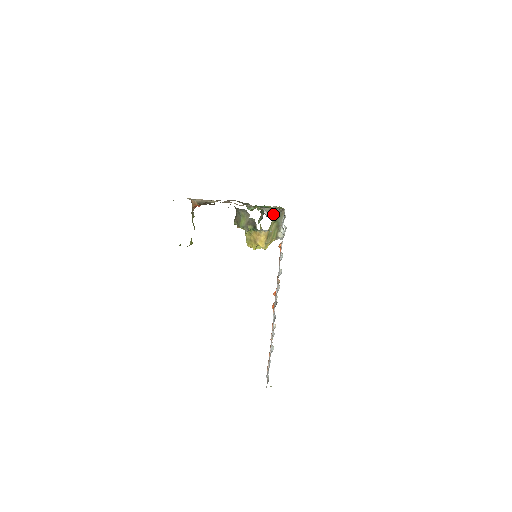
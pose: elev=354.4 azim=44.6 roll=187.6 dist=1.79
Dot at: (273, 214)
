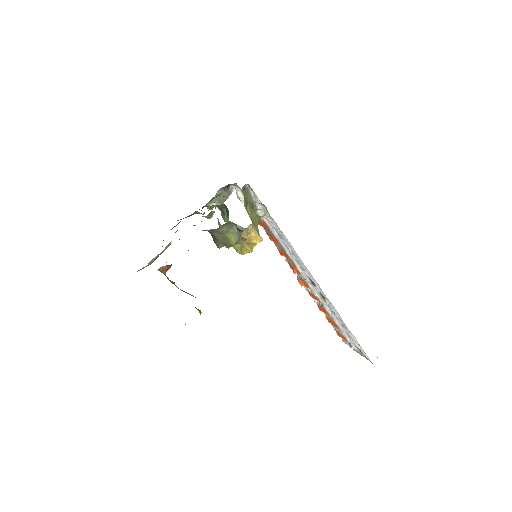
Dot at: (223, 199)
